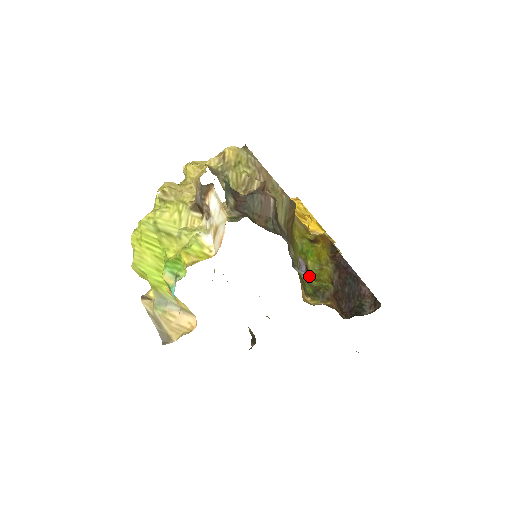
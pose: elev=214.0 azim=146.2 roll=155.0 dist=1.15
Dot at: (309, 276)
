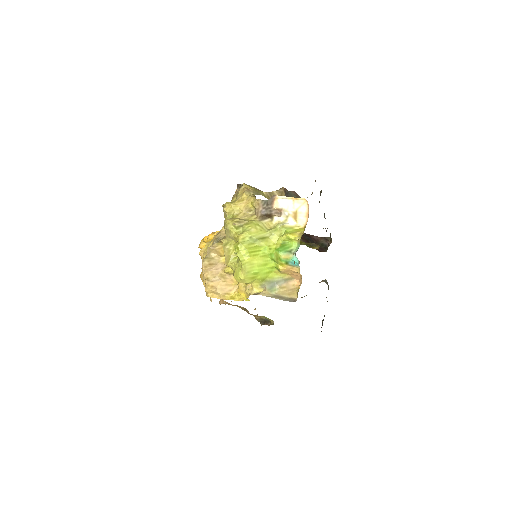
Dot at: occluded
